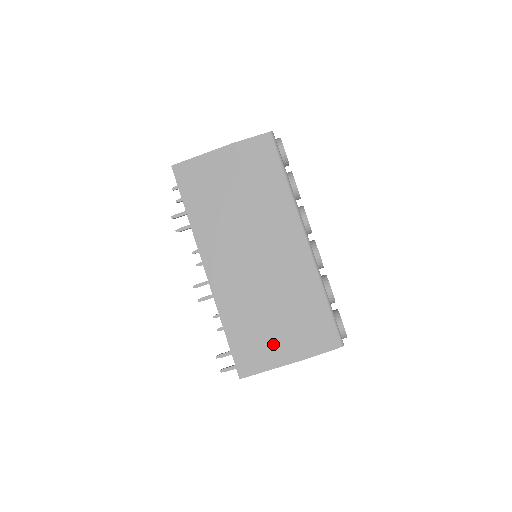
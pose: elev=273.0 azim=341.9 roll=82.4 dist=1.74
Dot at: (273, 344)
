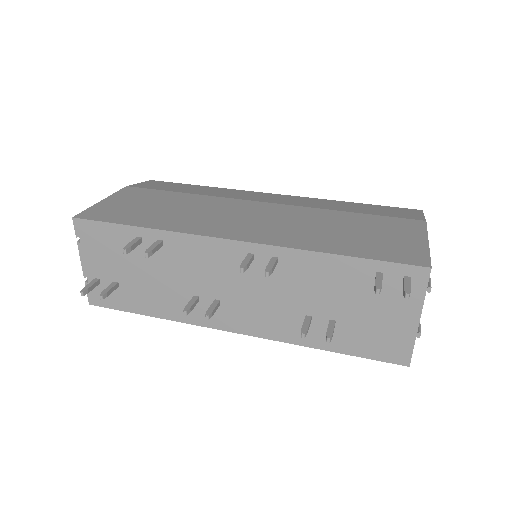
Dot at: (389, 231)
